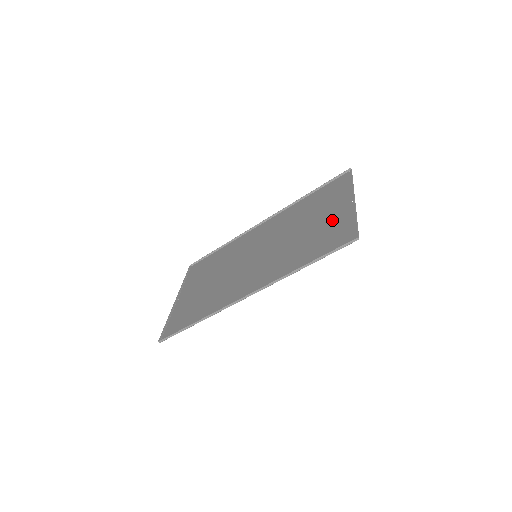
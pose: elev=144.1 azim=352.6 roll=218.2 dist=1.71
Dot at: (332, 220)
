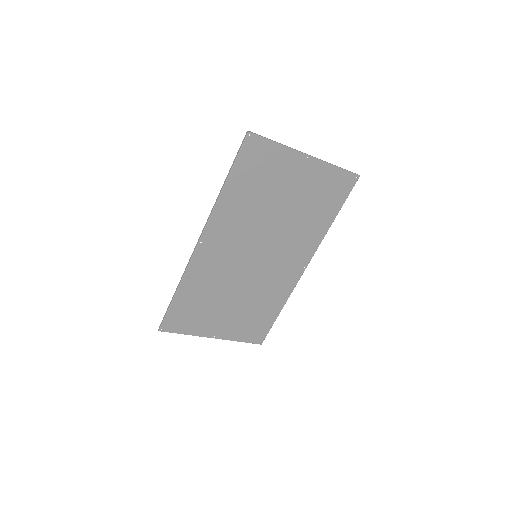
Dot at: (284, 174)
